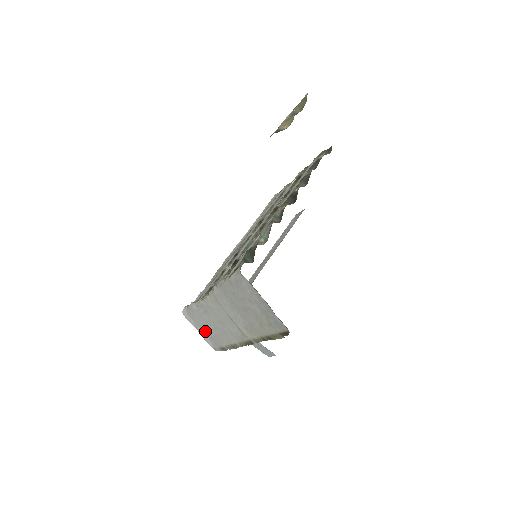
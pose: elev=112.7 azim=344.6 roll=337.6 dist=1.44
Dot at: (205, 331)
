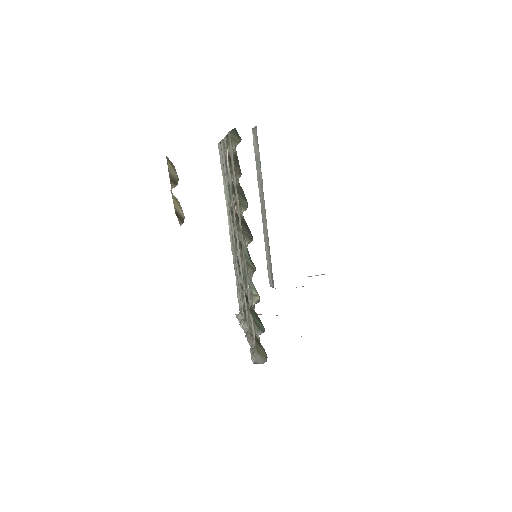
Dot at: occluded
